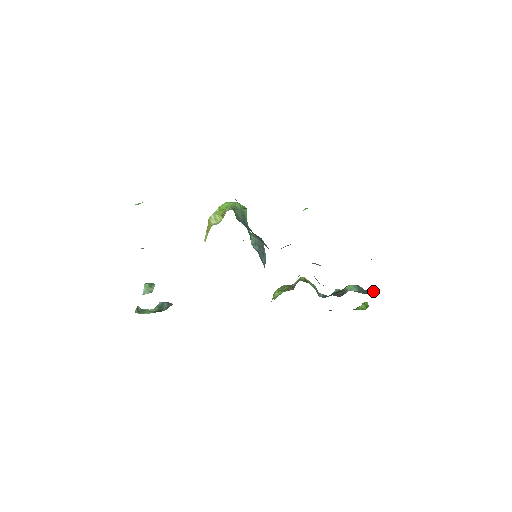
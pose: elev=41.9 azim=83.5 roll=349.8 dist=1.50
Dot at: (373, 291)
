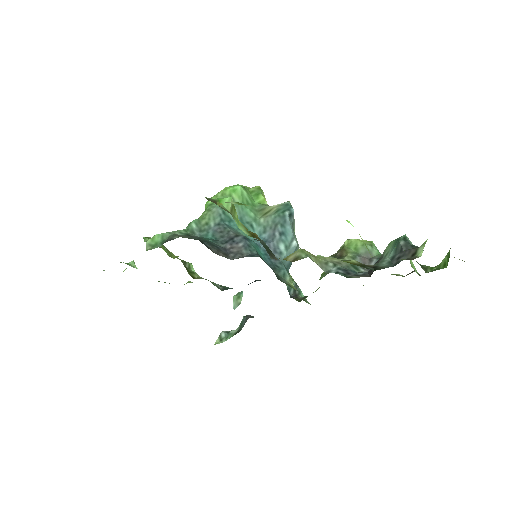
Dot at: (420, 246)
